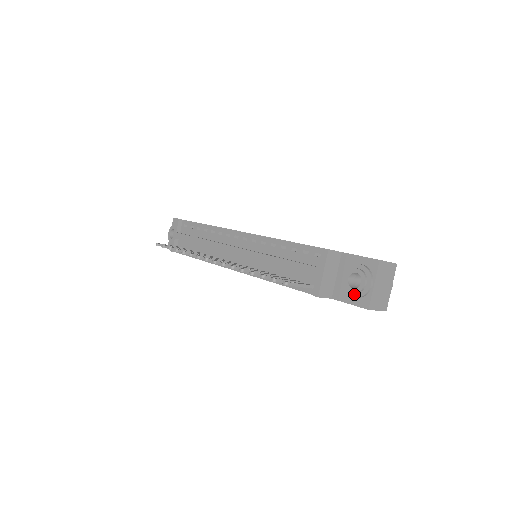
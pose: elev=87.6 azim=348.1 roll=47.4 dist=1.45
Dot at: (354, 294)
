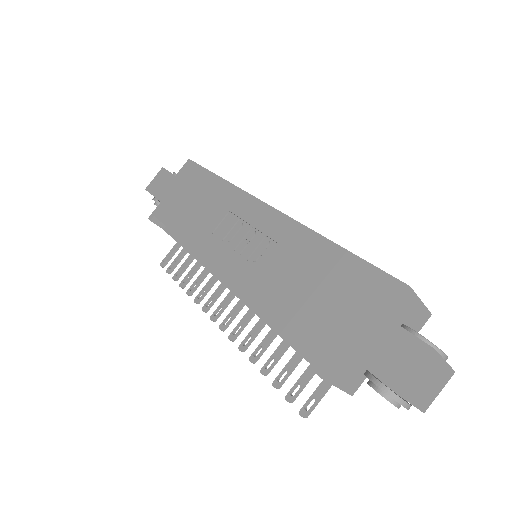
Dot at: occluded
